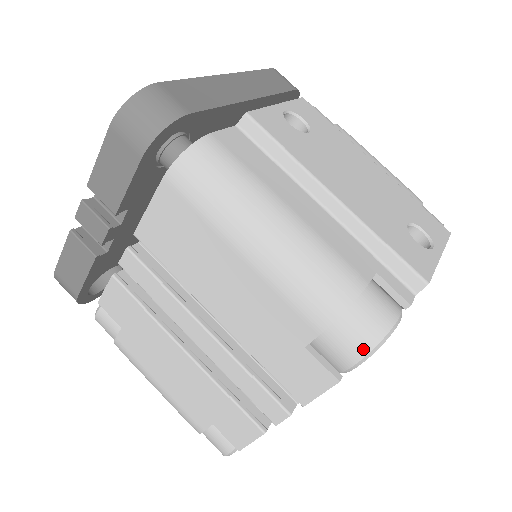
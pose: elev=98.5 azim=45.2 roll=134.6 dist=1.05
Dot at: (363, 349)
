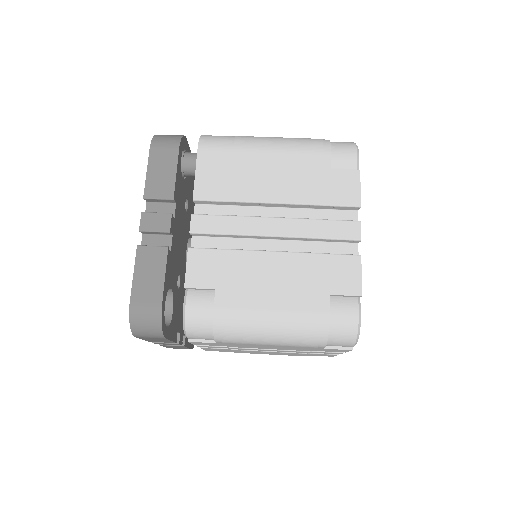
Dot at: (353, 148)
